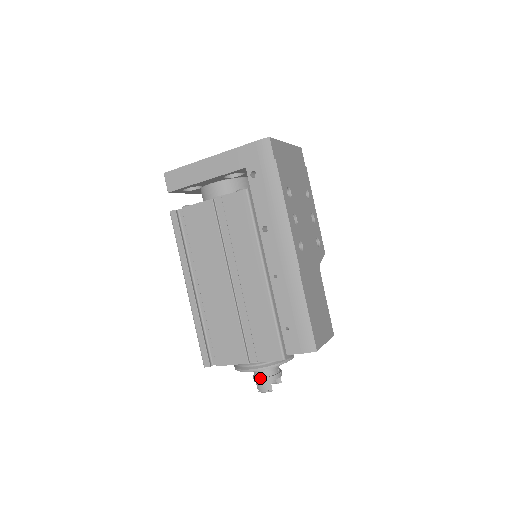
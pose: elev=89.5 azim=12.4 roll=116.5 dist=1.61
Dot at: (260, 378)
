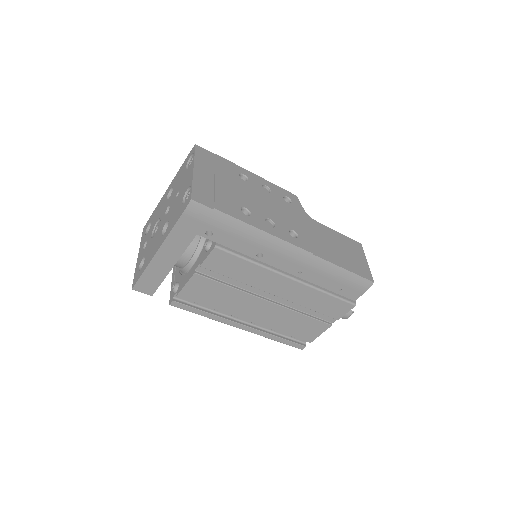
Dot at: occluded
